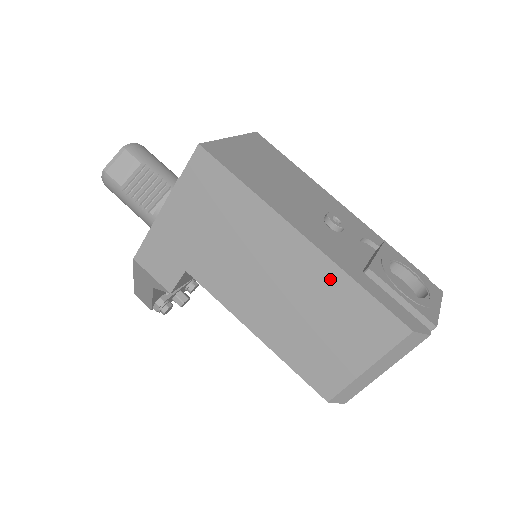
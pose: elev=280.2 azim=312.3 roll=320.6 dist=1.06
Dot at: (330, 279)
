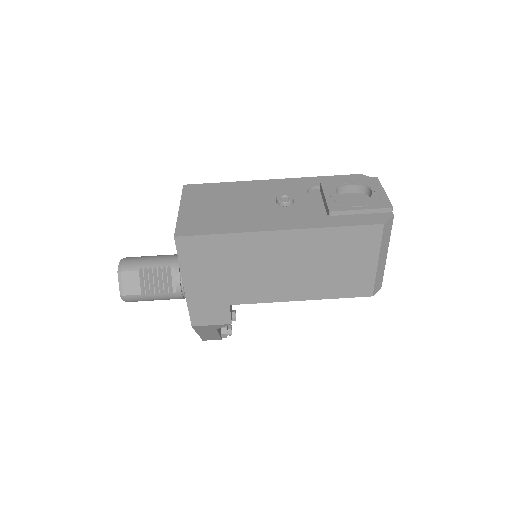
Dot at: (316, 238)
